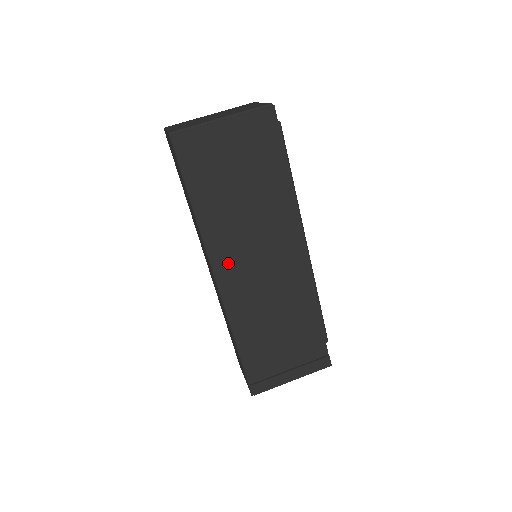
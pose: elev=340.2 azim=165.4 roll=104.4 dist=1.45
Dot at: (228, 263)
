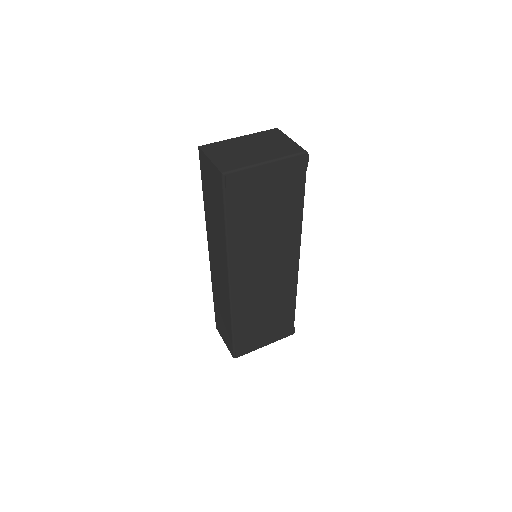
Dot at: (242, 269)
